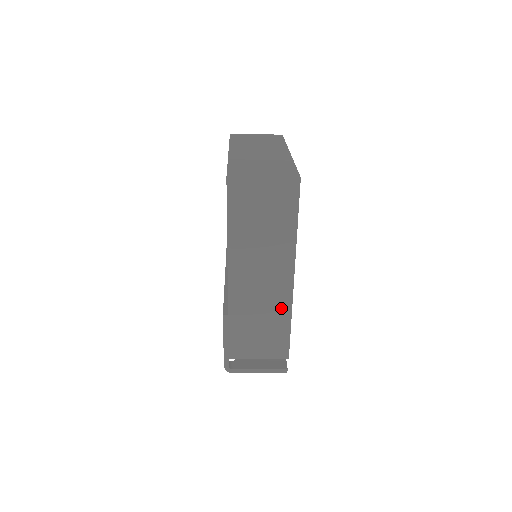
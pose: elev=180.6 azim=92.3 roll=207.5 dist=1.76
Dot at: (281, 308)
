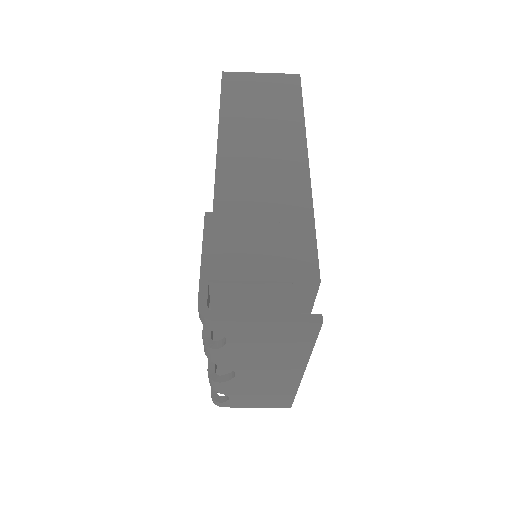
Dot at: (295, 197)
